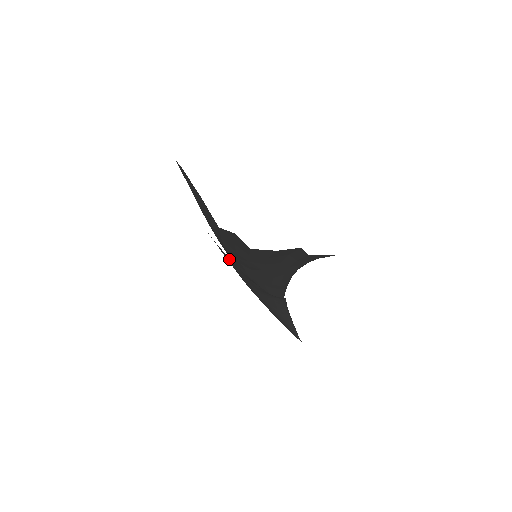
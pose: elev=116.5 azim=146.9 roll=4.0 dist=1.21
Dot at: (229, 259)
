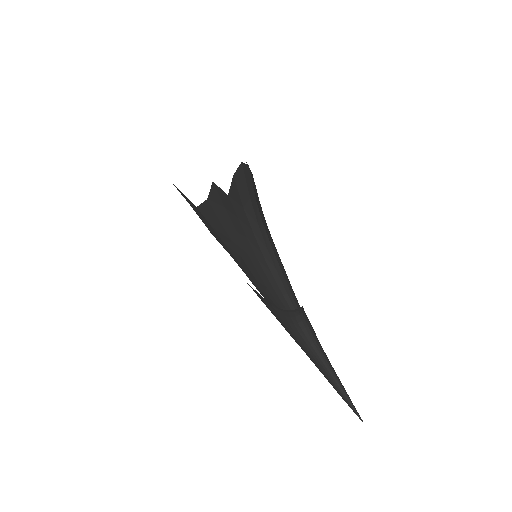
Dot at: occluded
